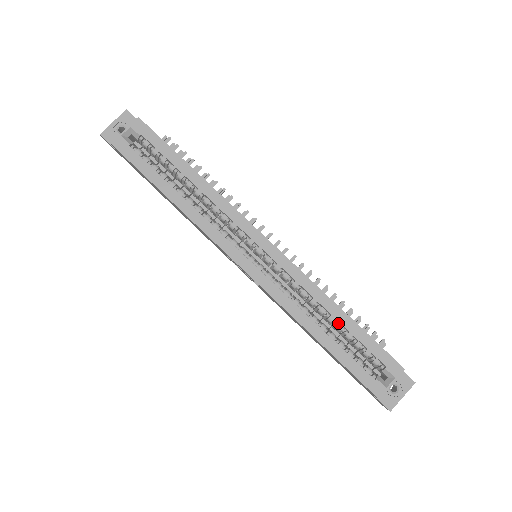
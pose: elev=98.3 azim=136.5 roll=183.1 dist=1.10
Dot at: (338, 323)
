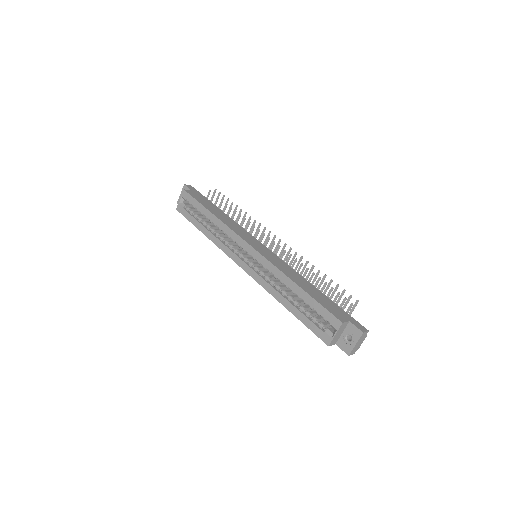
Dot at: (298, 294)
